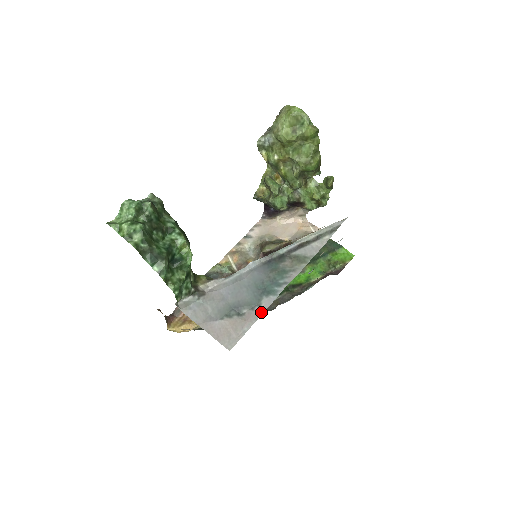
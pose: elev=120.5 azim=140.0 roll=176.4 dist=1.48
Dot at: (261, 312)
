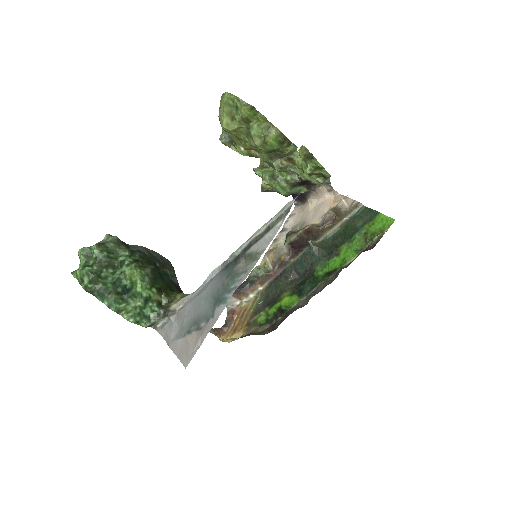
Dot at: (213, 324)
